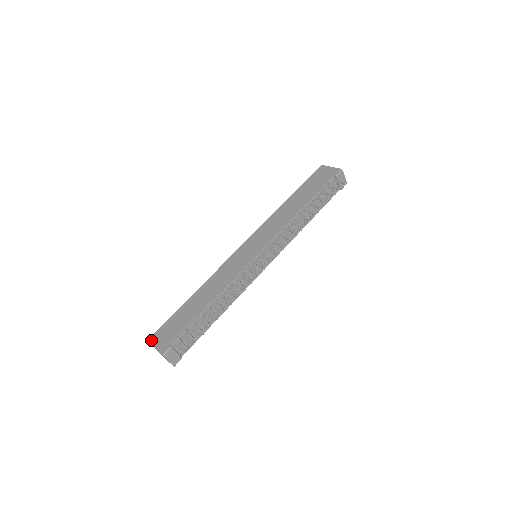
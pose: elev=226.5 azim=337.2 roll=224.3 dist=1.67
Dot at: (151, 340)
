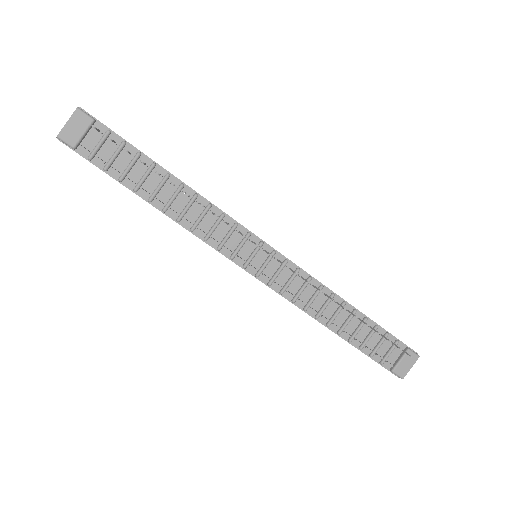
Dot at: occluded
